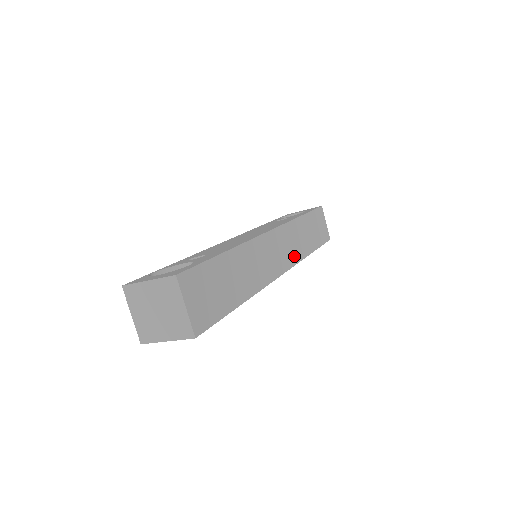
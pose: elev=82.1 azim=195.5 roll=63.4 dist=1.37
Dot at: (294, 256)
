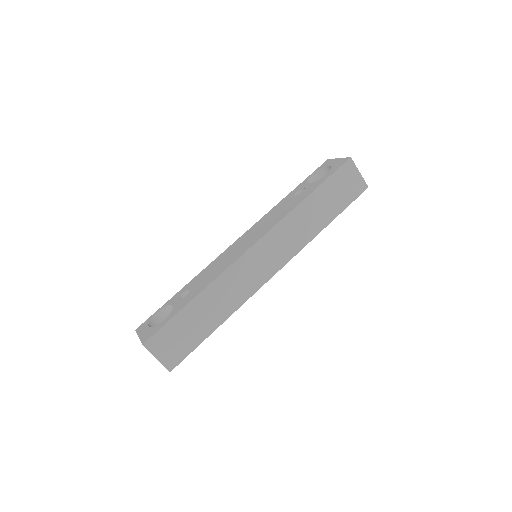
Dot at: (292, 248)
